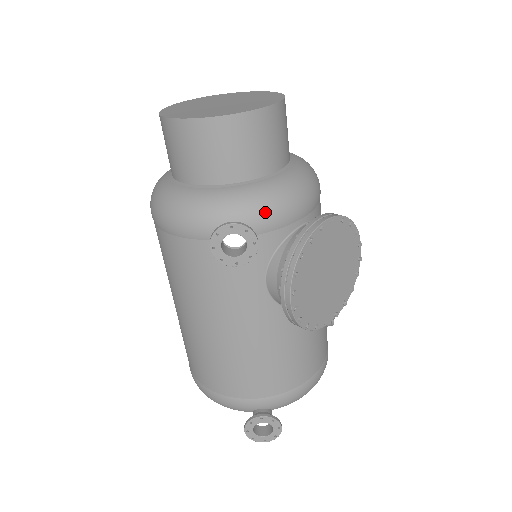
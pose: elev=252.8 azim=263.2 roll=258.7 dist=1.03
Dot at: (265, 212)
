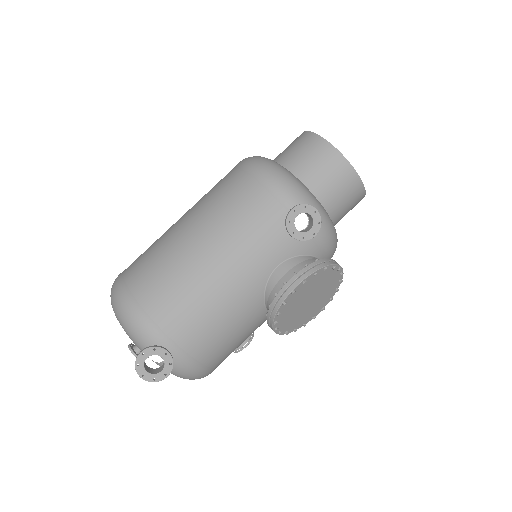
Dot at: (323, 229)
